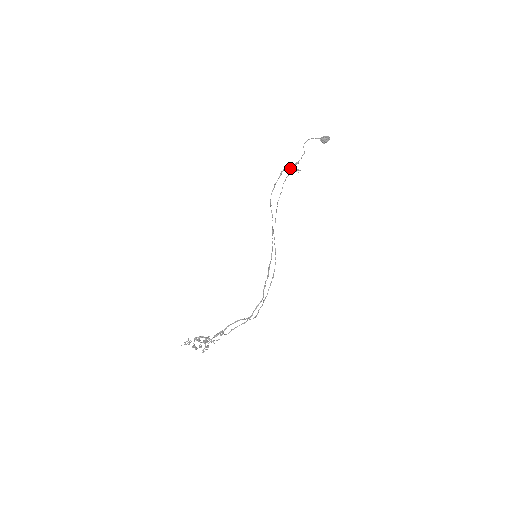
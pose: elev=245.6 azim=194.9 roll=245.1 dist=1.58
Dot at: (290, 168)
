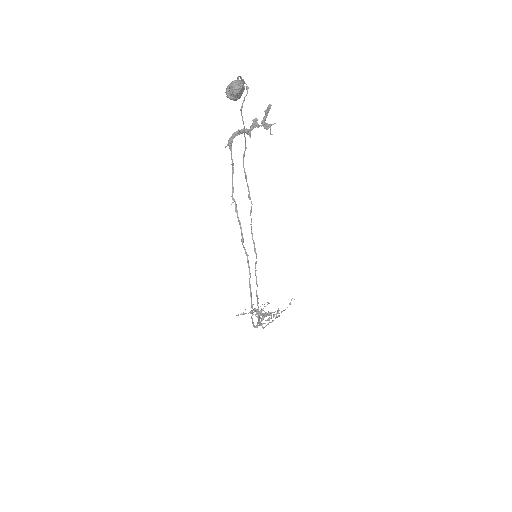
Dot at: (253, 127)
